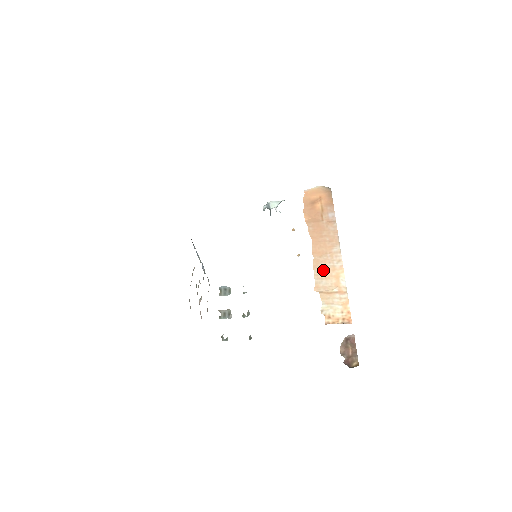
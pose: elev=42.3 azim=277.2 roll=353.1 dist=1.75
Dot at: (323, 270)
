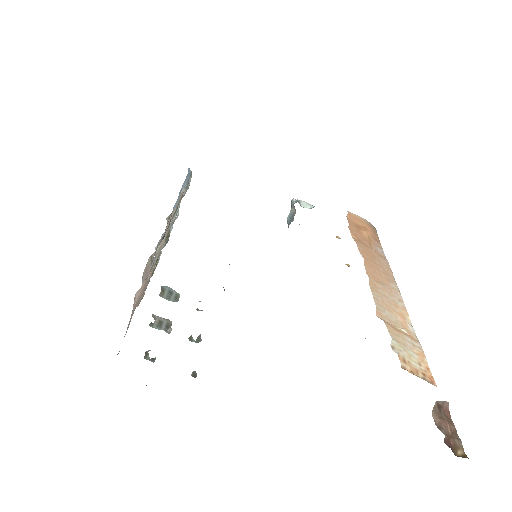
Dot at: (383, 298)
